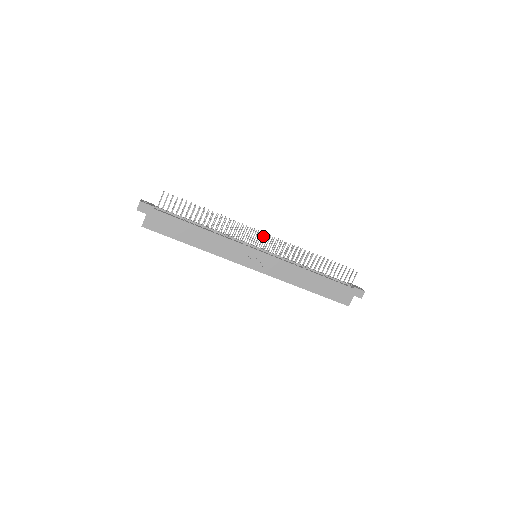
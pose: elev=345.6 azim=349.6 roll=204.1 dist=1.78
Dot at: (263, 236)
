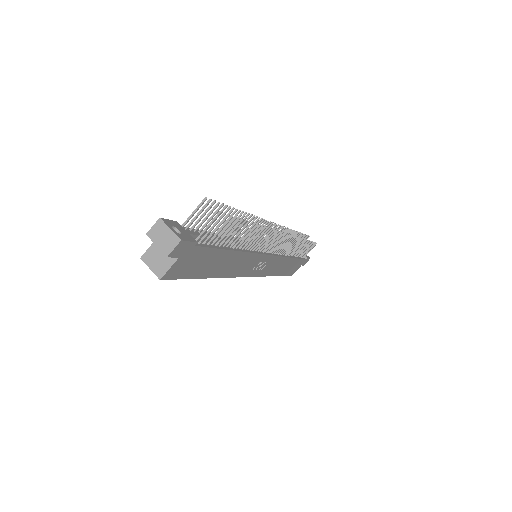
Dot at: (282, 236)
